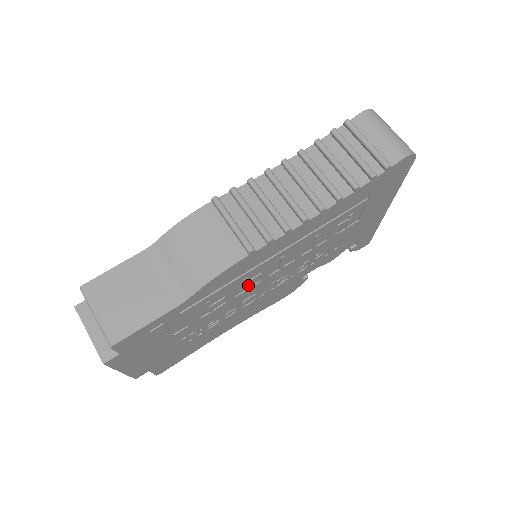
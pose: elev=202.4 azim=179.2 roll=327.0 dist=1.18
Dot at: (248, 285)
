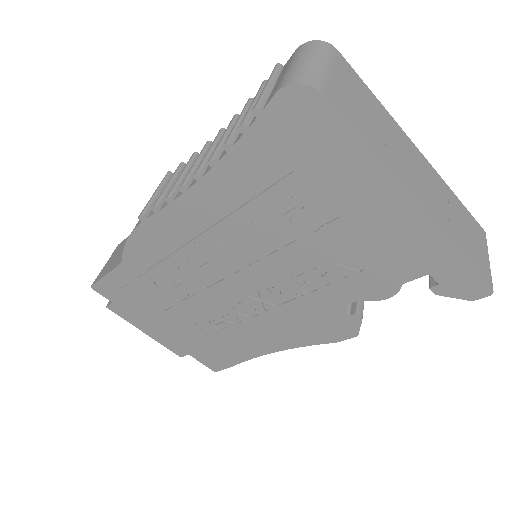
Dot at: (207, 276)
